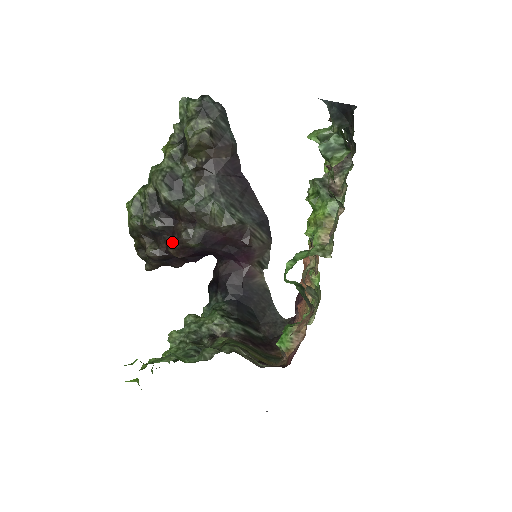
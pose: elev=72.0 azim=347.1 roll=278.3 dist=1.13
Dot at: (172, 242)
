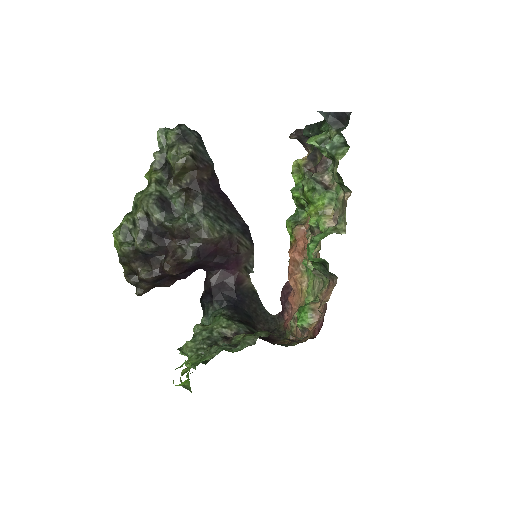
Dot at: (168, 260)
